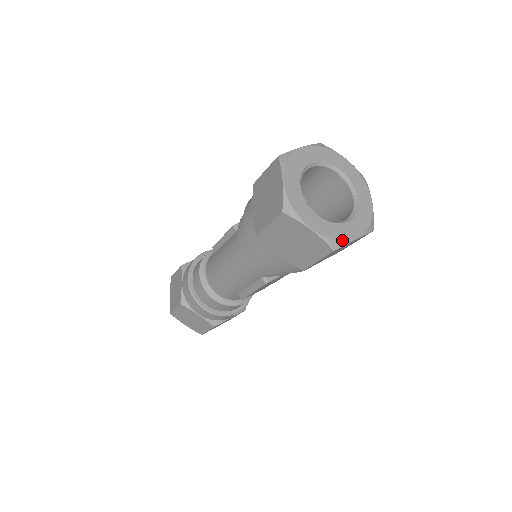
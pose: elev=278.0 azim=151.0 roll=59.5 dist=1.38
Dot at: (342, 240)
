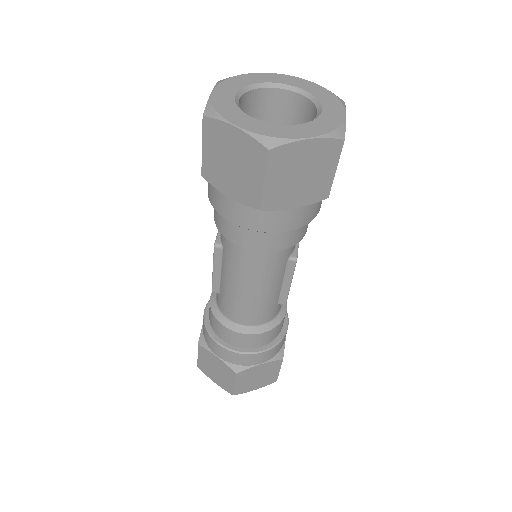
Dot at: (339, 125)
